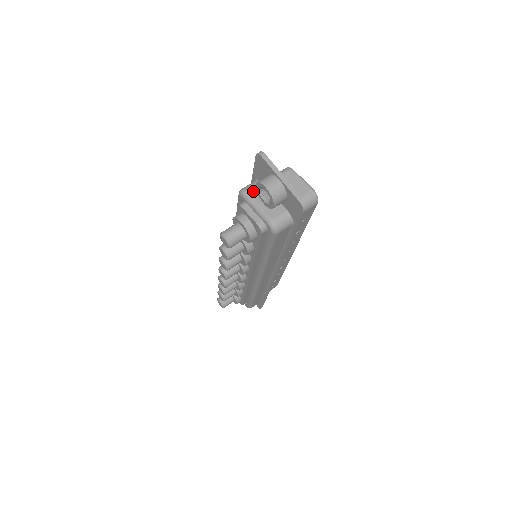
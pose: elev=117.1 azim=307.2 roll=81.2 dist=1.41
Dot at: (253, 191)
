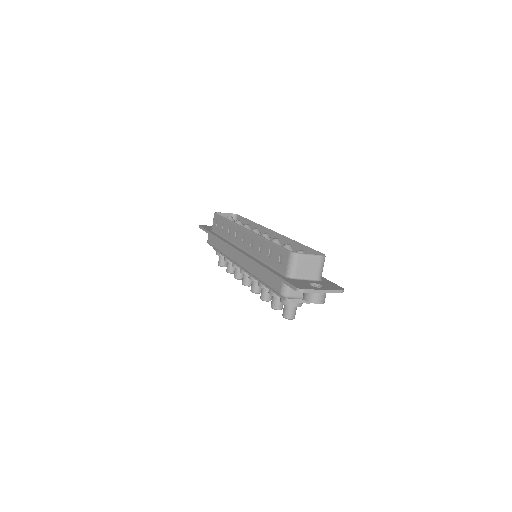
Dot at: (293, 292)
